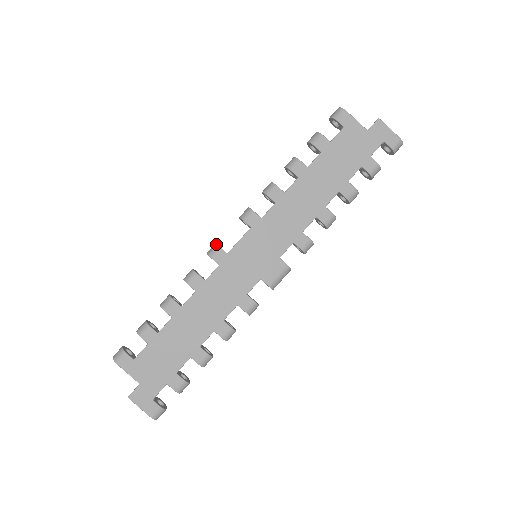
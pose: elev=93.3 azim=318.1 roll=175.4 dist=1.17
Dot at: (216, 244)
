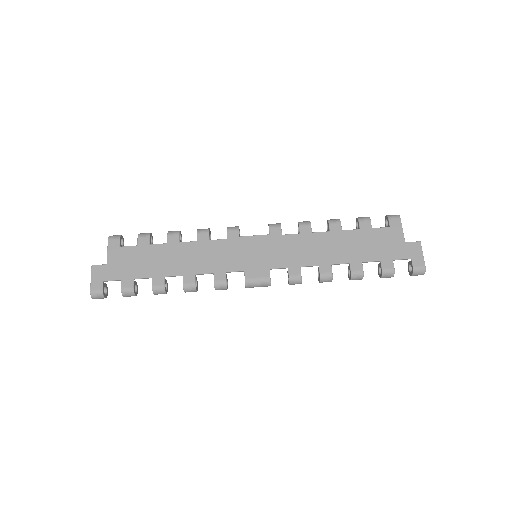
Dot at: (238, 226)
